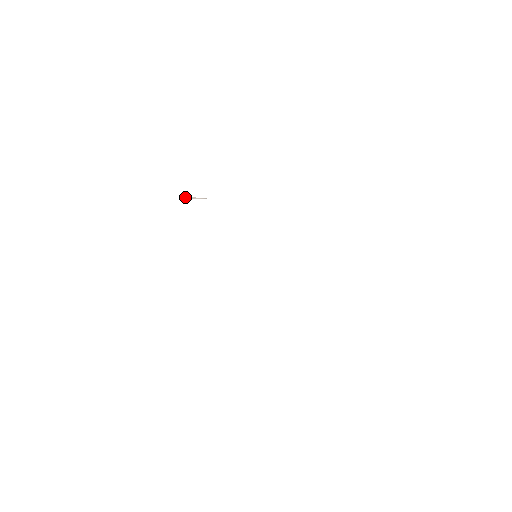
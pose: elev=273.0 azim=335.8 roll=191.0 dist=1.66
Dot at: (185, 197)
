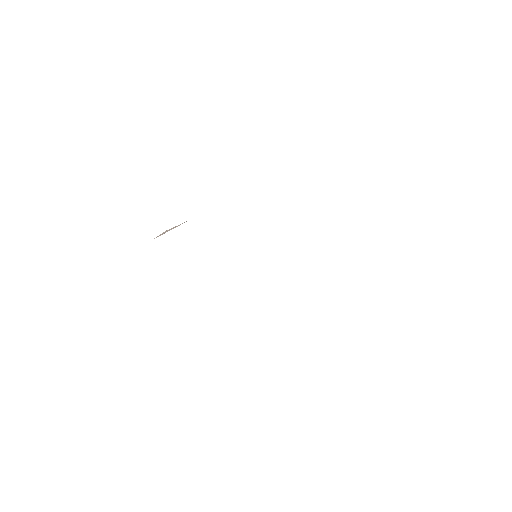
Dot at: (160, 234)
